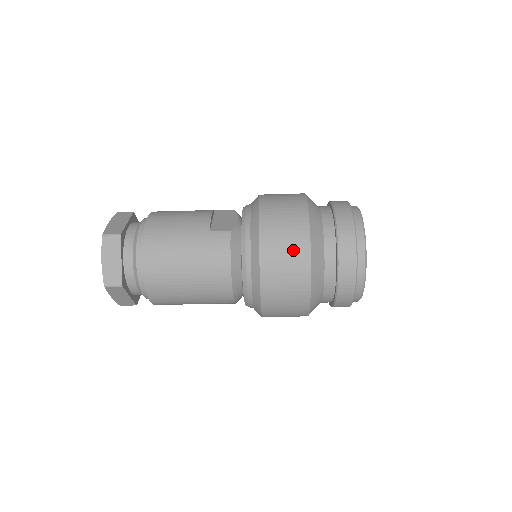
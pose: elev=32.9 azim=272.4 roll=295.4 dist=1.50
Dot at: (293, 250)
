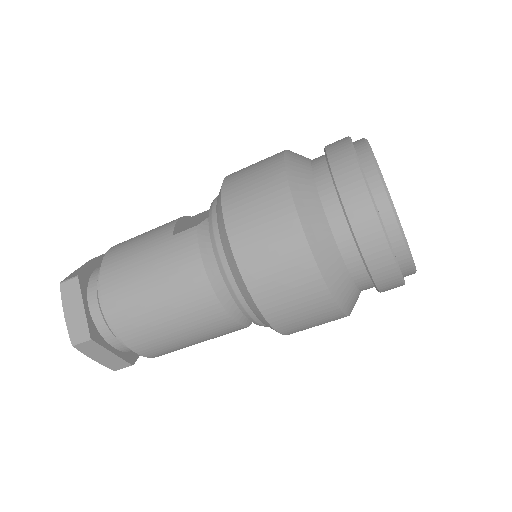
Dot at: (270, 214)
